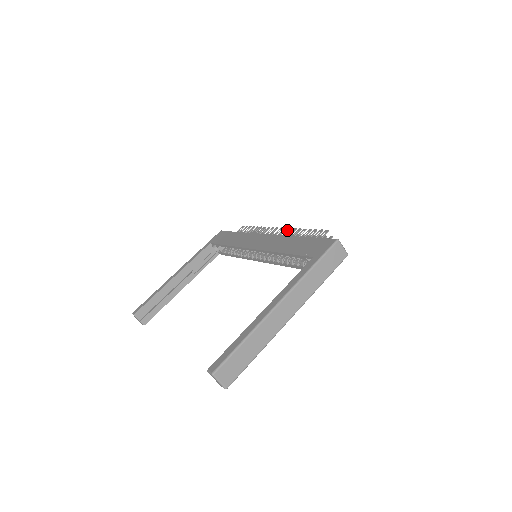
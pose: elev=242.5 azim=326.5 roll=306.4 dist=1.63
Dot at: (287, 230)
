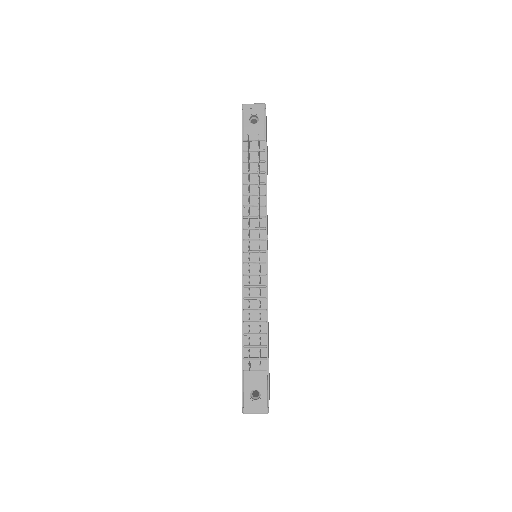
Dot at: occluded
